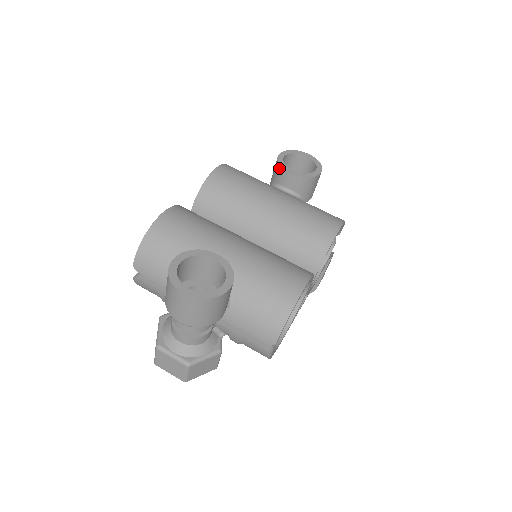
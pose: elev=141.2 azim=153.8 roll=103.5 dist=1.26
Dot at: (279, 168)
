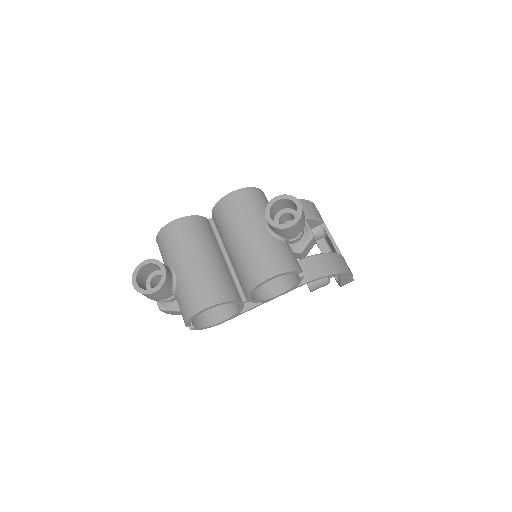
Dot at: (266, 210)
